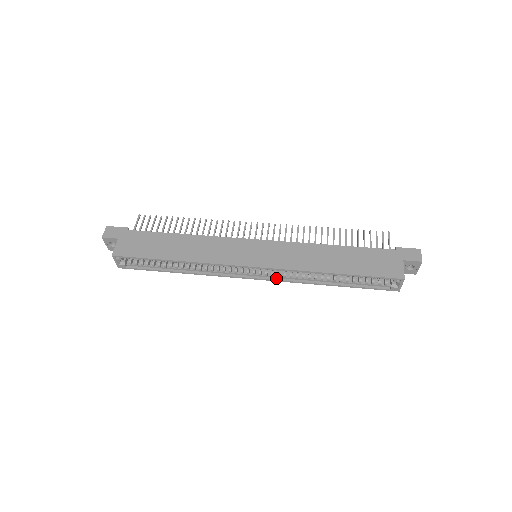
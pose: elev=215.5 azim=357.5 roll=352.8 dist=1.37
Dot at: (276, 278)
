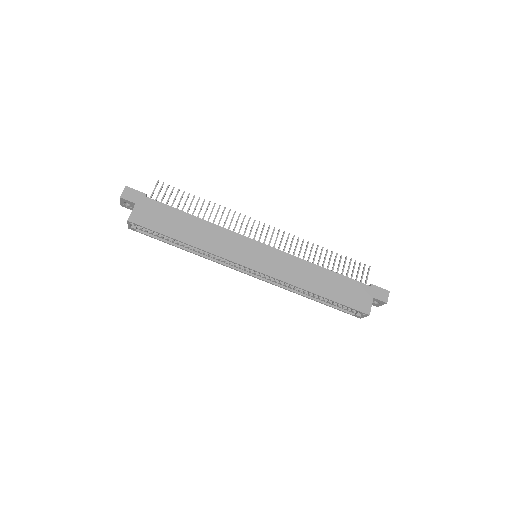
Dot at: (267, 280)
